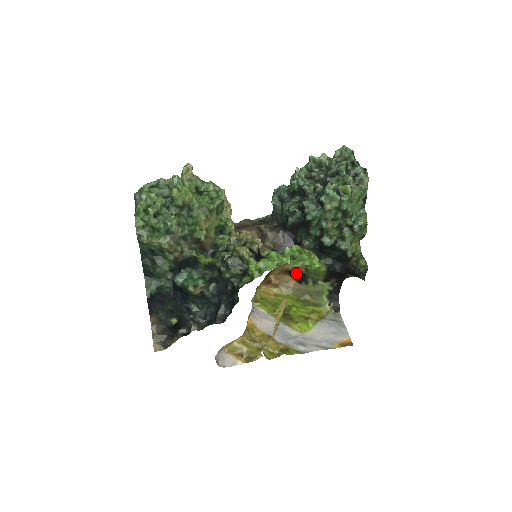
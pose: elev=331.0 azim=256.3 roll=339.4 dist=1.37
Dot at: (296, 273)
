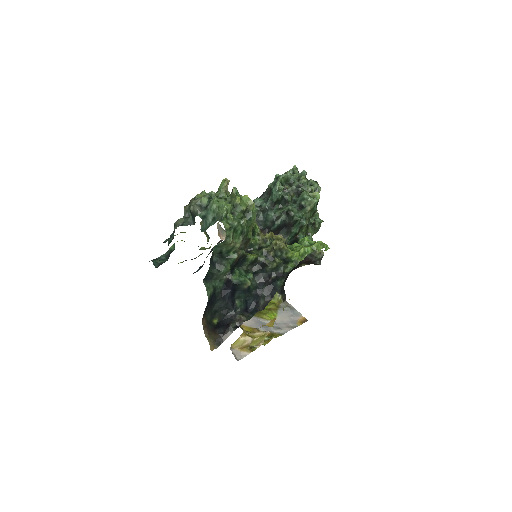
Dot at: occluded
